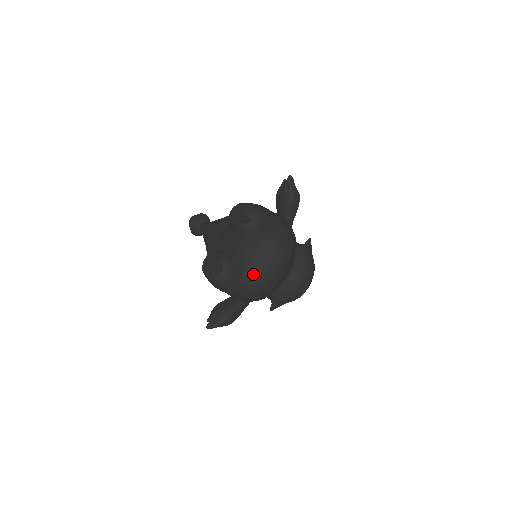
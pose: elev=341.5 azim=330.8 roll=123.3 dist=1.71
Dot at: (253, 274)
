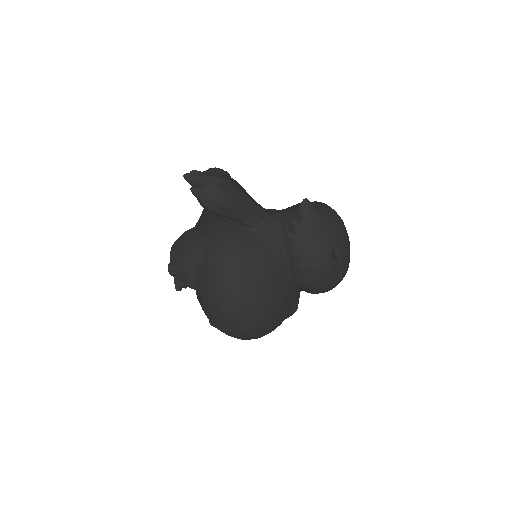
Dot at: occluded
